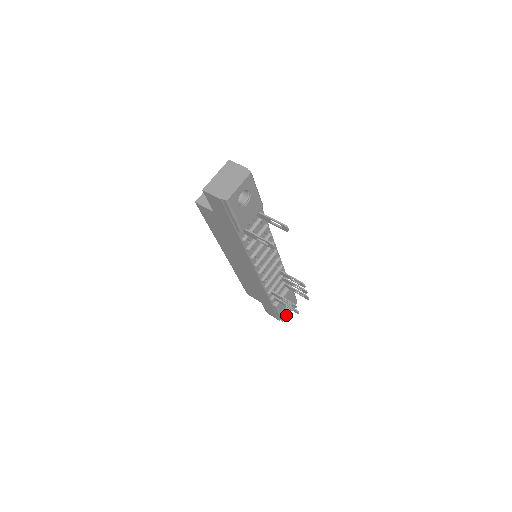
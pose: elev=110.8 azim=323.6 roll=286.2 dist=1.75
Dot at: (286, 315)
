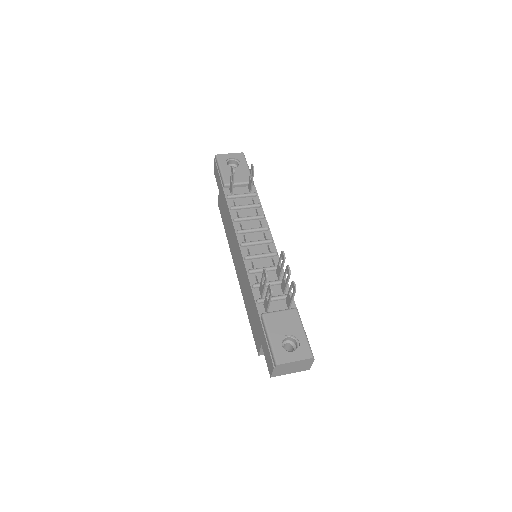
Dot at: (285, 358)
